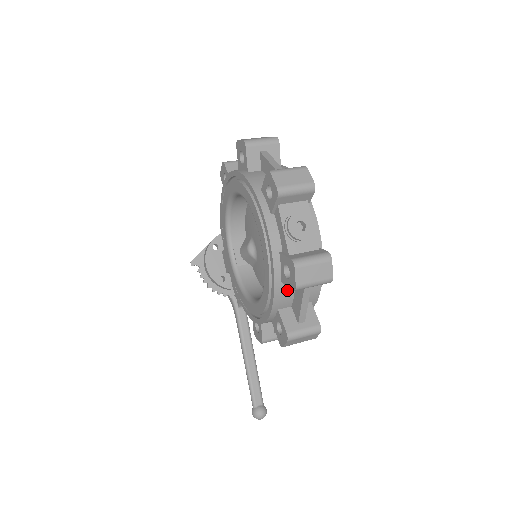
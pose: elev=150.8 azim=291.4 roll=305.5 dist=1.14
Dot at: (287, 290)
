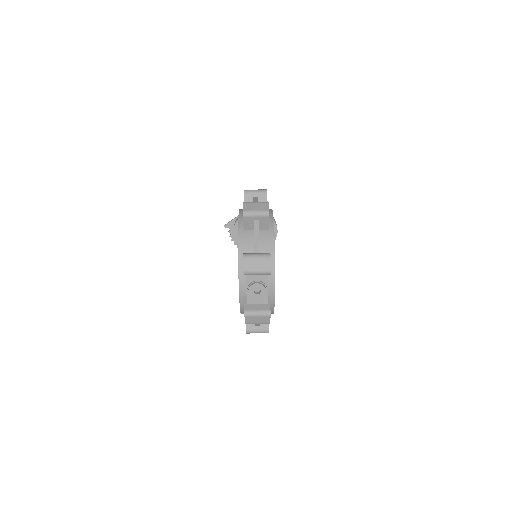
Dot at: occluded
